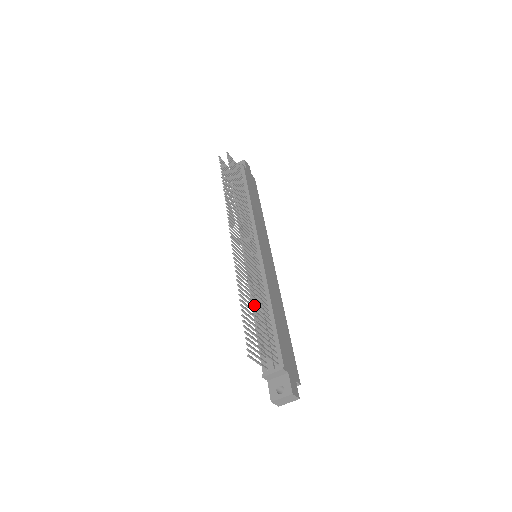
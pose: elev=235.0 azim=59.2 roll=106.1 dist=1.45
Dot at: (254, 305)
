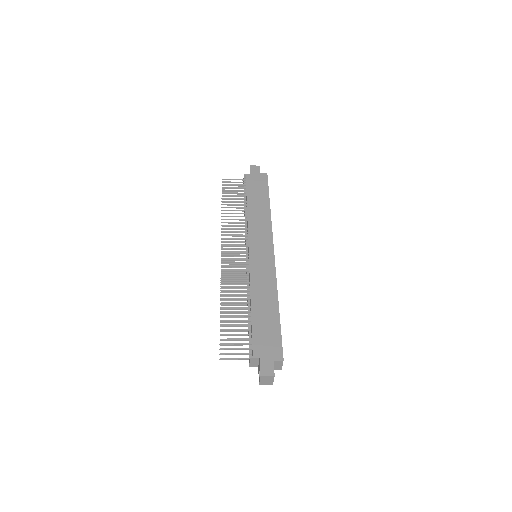
Dot at: (223, 315)
